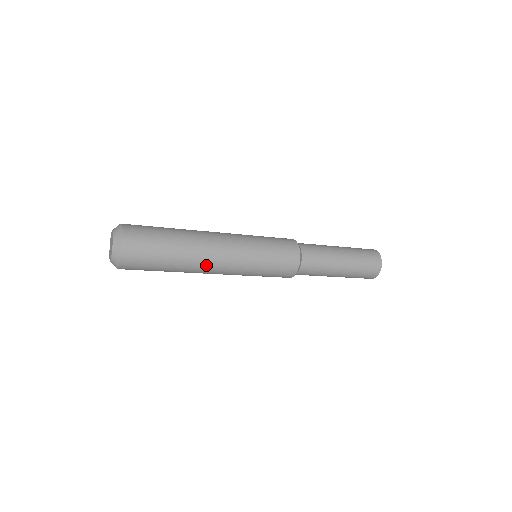
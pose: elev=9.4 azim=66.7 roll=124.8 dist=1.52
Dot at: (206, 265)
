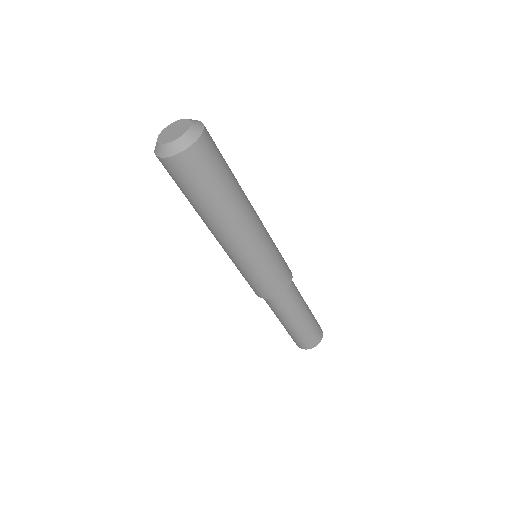
Dot at: (244, 218)
